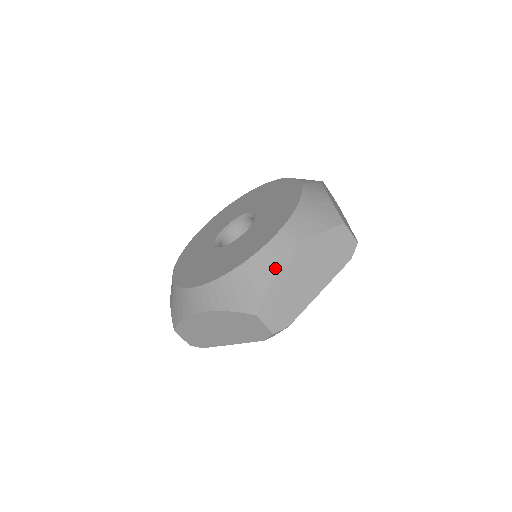
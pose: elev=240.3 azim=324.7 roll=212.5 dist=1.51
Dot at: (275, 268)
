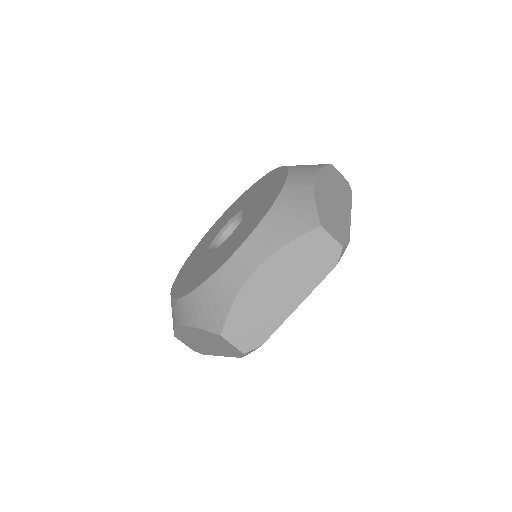
Dot at: (308, 190)
